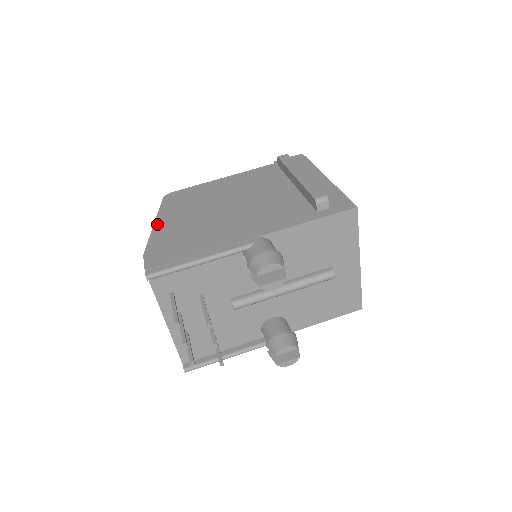
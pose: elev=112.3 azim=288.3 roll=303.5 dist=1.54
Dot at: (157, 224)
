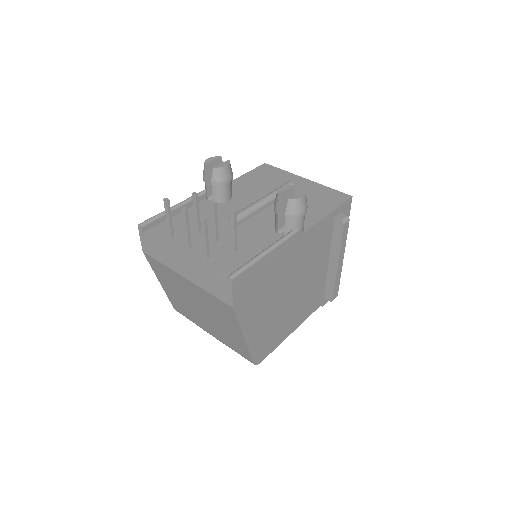
Dot at: occluded
